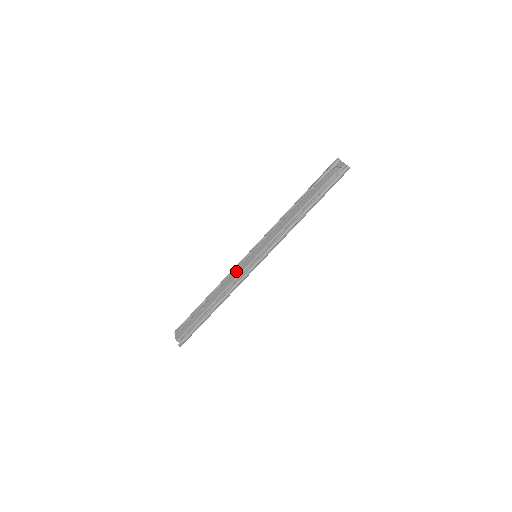
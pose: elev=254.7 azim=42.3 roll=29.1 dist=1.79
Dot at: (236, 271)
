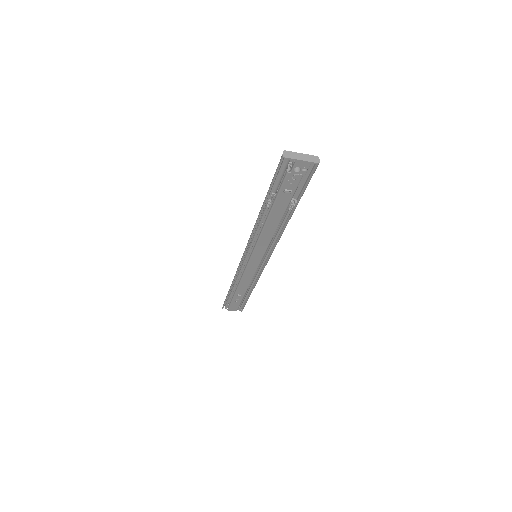
Dot at: (247, 273)
